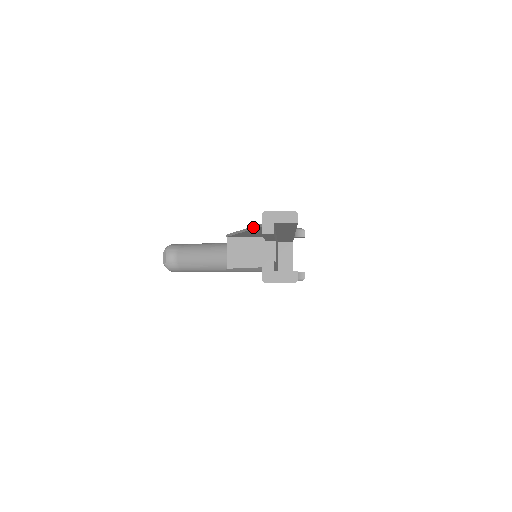
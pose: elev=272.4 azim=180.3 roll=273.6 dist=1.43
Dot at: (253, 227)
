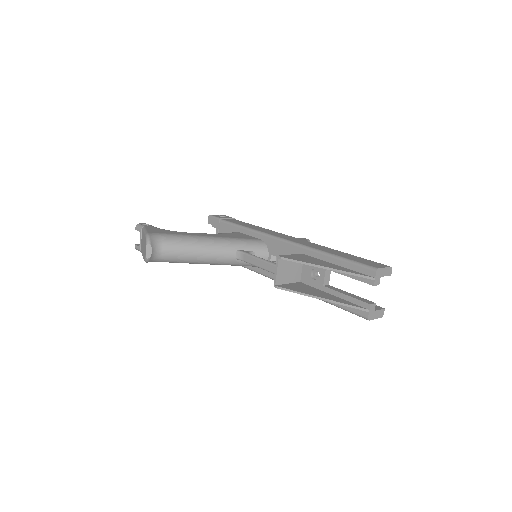
Dot at: (355, 274)
